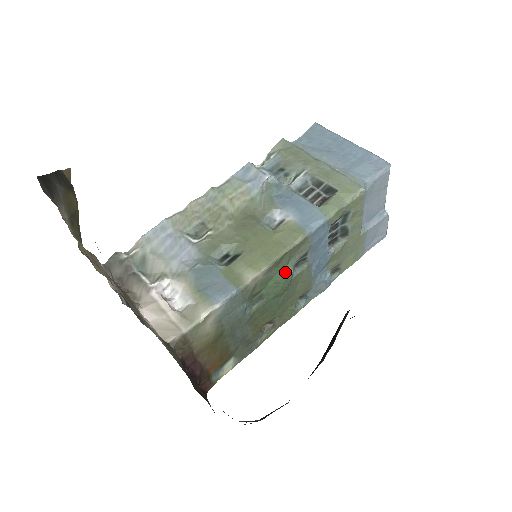
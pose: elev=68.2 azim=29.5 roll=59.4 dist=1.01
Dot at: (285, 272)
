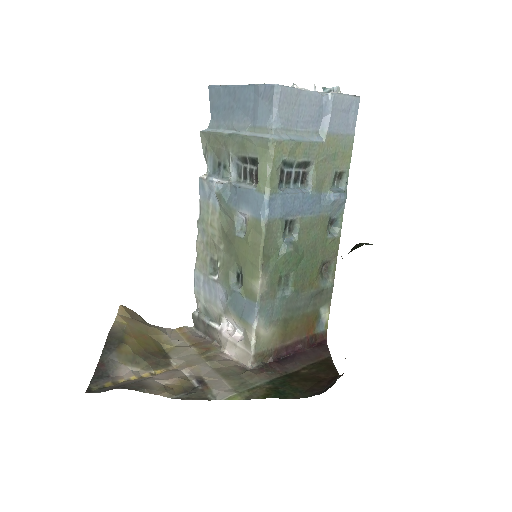
Dot at: (281, 253)
